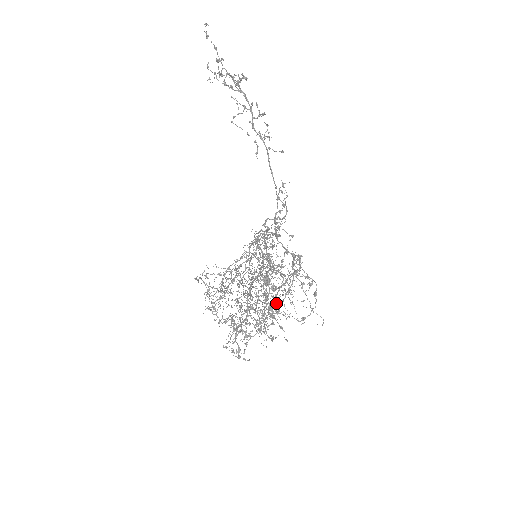
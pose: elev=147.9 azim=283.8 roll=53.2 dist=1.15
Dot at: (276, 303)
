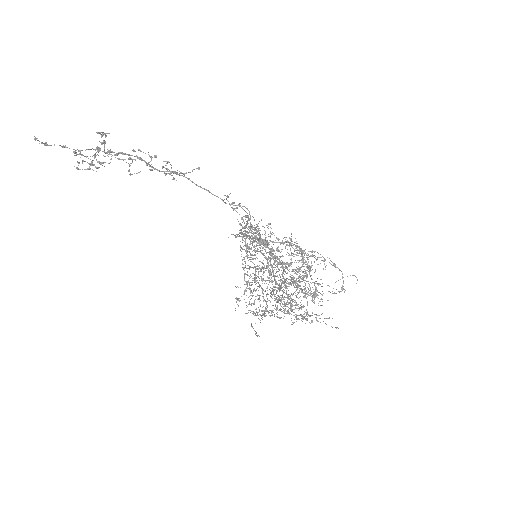
Dot at: (298, 269)
